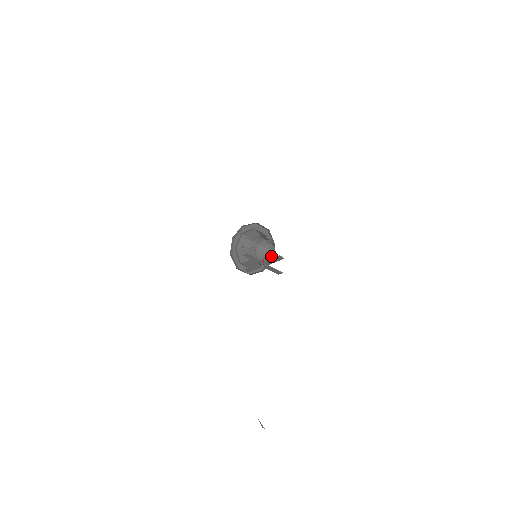
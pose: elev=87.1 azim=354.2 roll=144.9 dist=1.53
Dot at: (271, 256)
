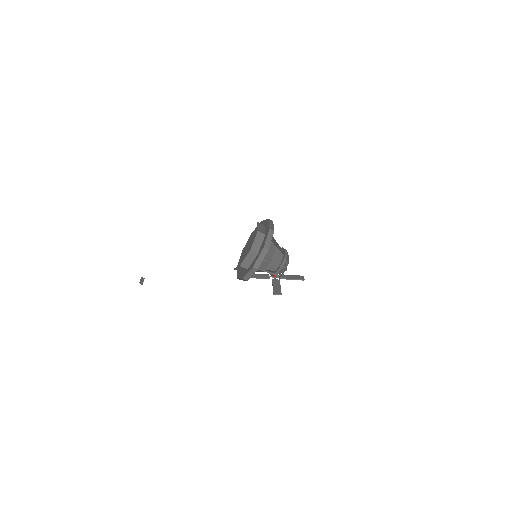
Dot at: occluded
